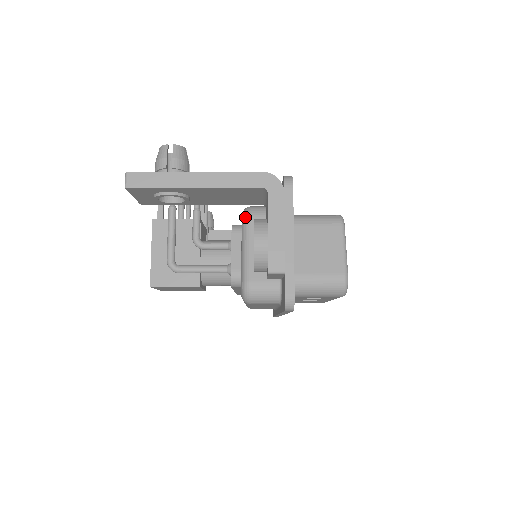
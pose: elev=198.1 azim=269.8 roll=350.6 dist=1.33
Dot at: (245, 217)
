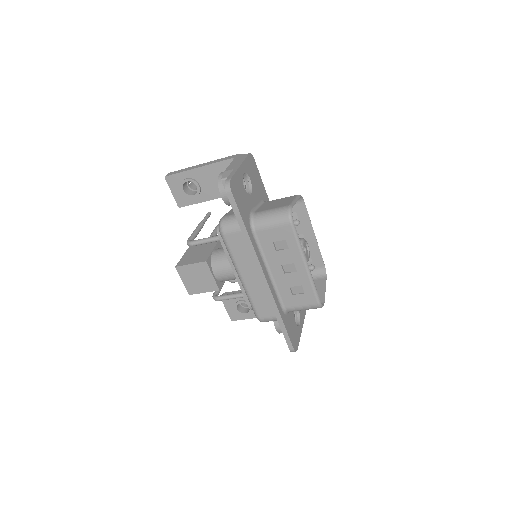
Dot at: occluded
